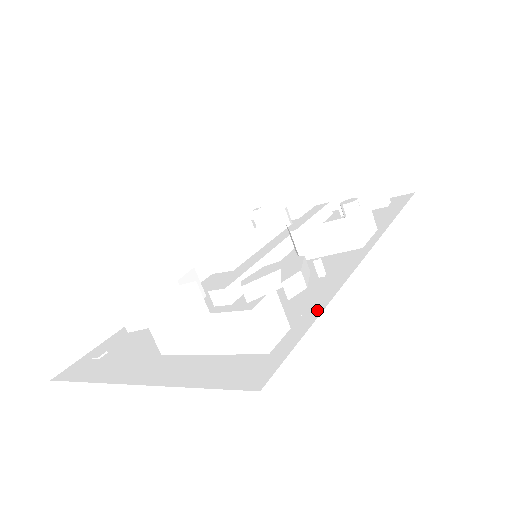
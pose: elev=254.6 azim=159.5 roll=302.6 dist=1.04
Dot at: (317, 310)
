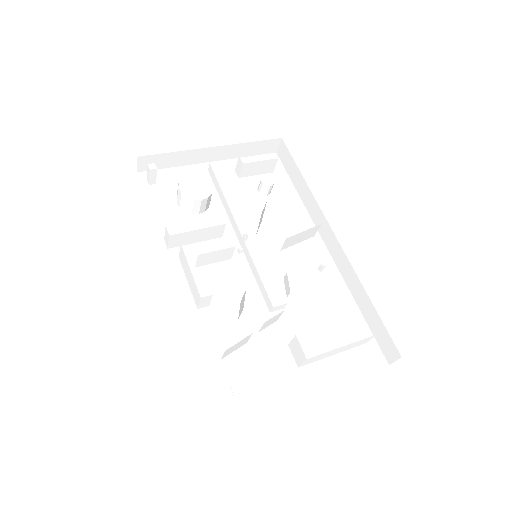
Dot at: (354, 305)
